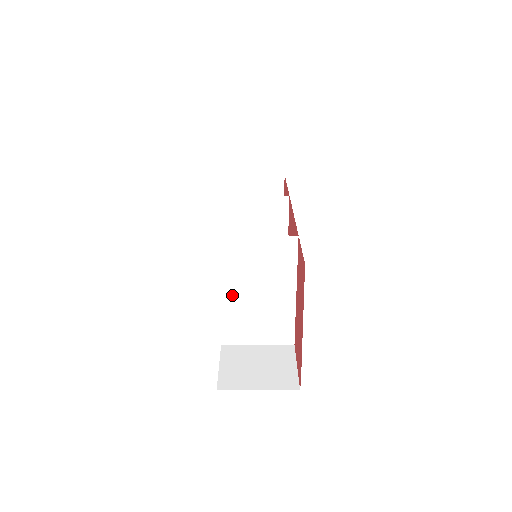
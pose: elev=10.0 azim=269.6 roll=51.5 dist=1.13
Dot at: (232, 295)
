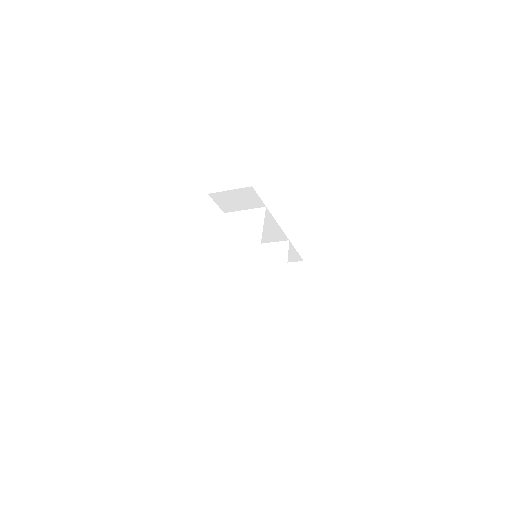
Dot at: (225, 243)
